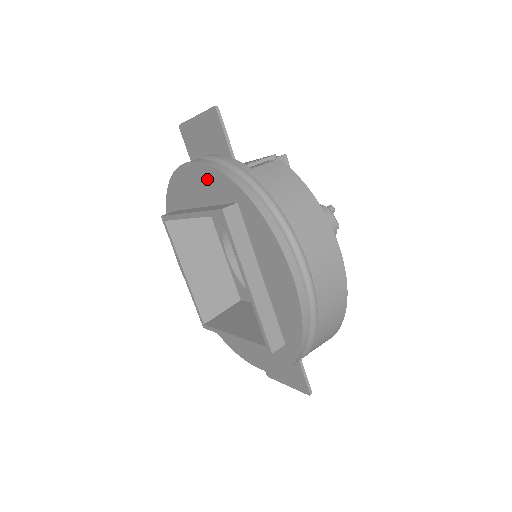
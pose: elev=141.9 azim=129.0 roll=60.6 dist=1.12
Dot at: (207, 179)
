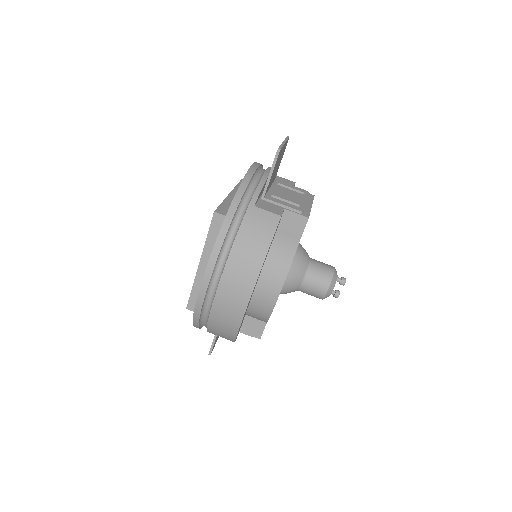
Dot at: occluded
